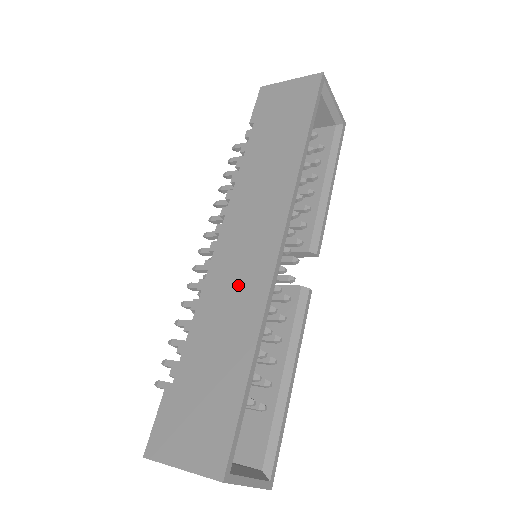
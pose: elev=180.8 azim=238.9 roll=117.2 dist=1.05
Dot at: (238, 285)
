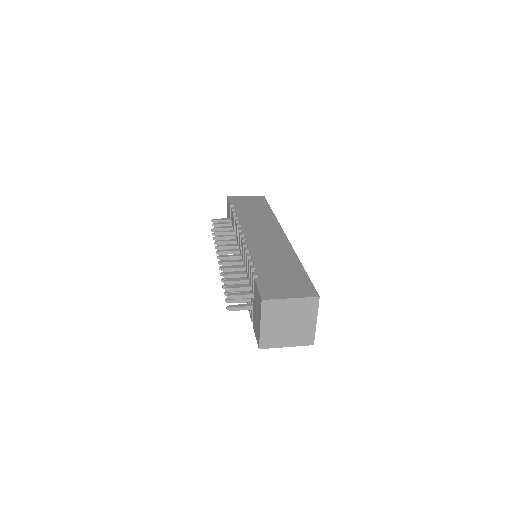
Dot at: (272, 247)
